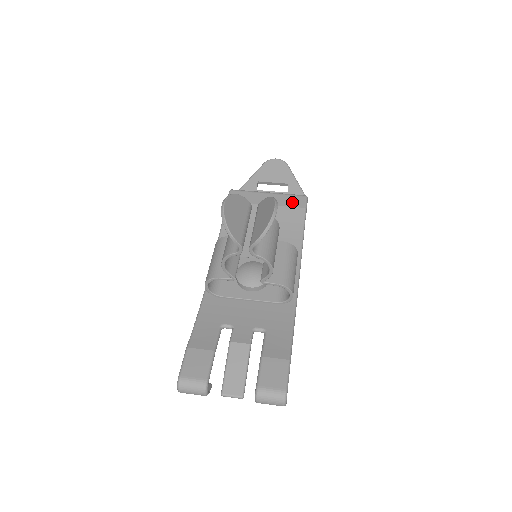
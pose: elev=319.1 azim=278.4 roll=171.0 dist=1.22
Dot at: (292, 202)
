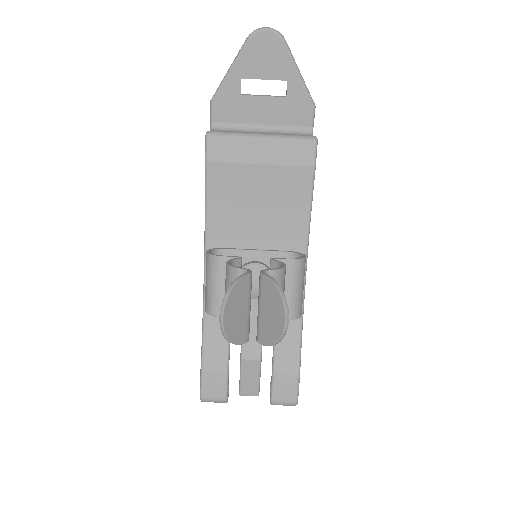
Dot at: (296, 157)
